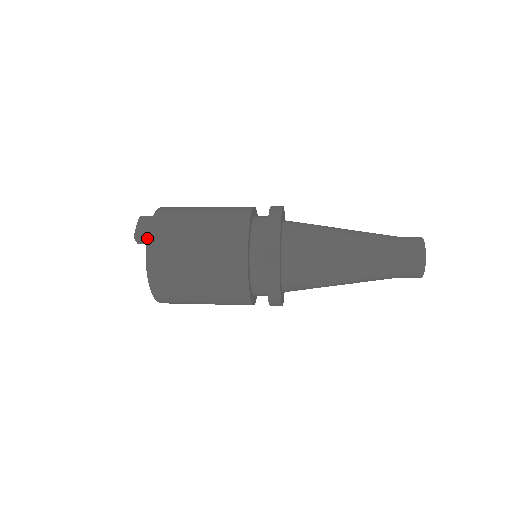
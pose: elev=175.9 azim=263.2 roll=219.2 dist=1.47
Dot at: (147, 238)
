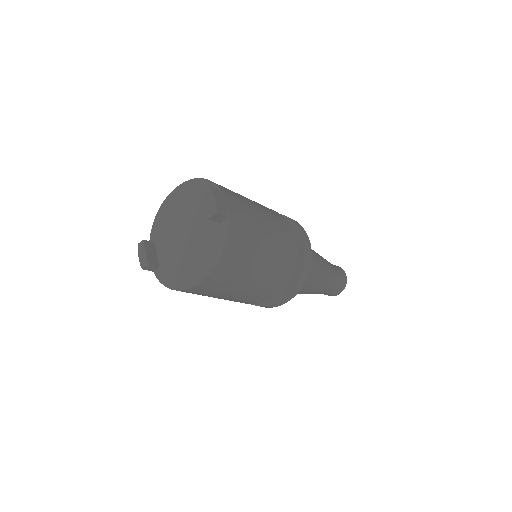
Dot at: (229, 218)
